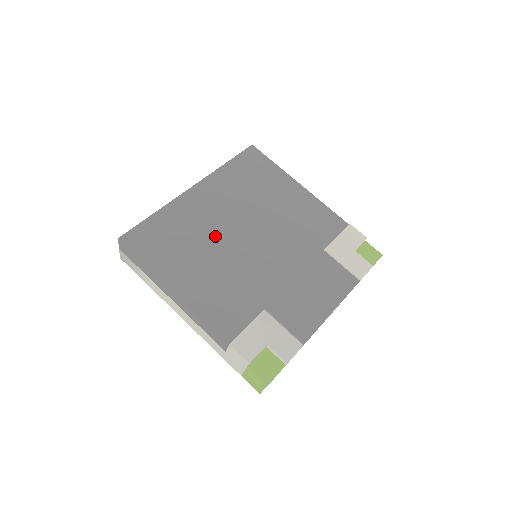
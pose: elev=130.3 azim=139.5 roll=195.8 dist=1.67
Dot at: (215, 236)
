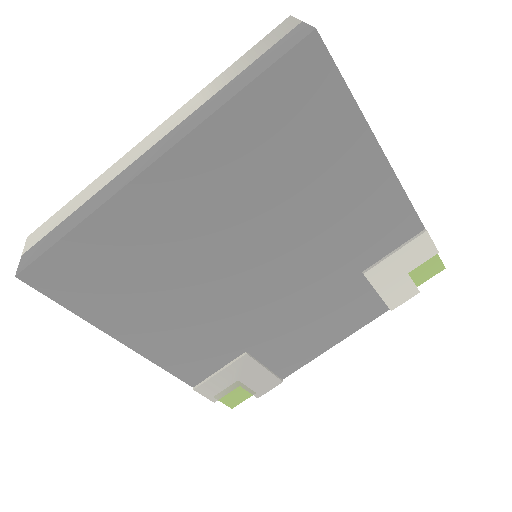
Dot at: (191, 262)
